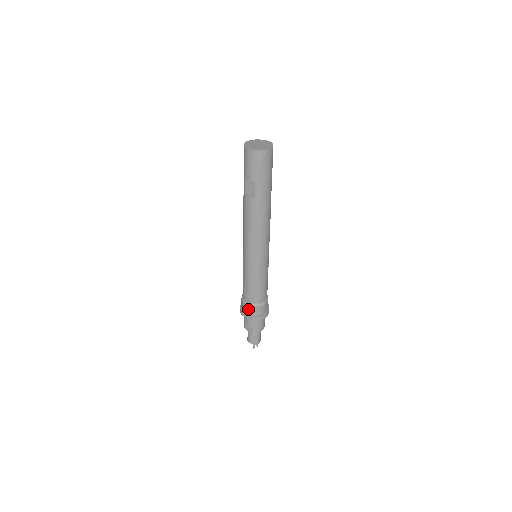
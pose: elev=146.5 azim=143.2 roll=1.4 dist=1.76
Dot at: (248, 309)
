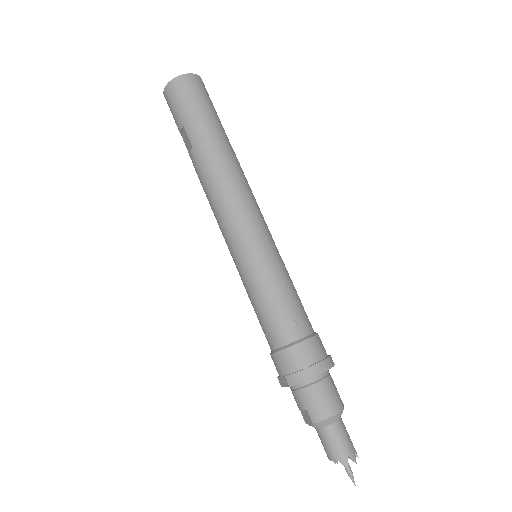
Dot at: (276, 363)
